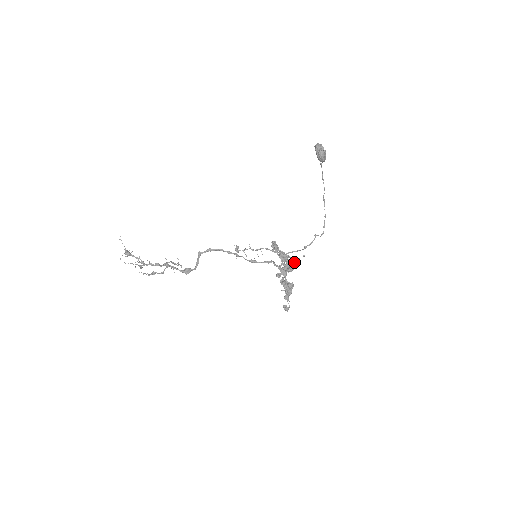
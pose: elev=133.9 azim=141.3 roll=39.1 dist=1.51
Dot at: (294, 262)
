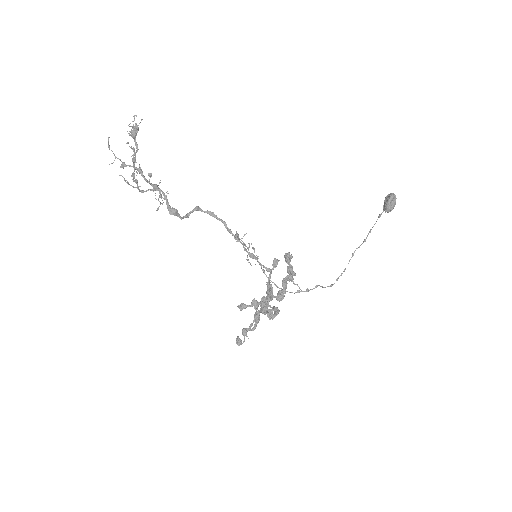
Dot at: occluded
